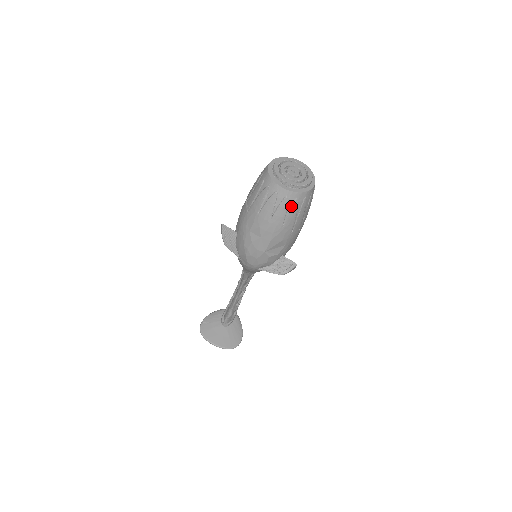
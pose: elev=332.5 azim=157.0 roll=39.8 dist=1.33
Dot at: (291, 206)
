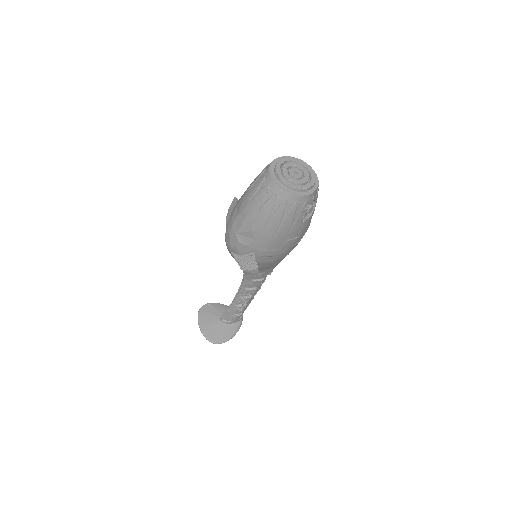
Dot at: (269, 198)
